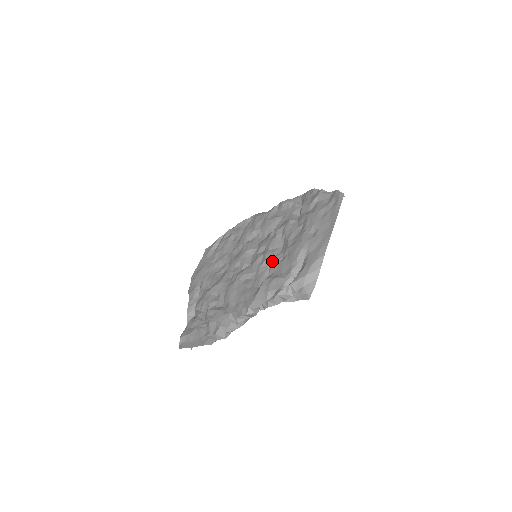
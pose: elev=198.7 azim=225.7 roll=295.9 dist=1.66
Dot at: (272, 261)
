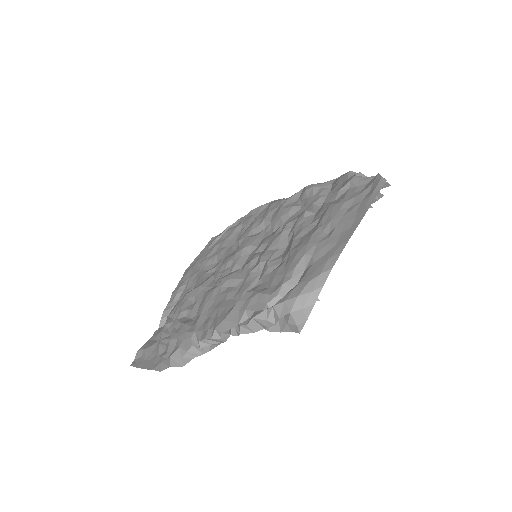
Dot at: (265, 266)
